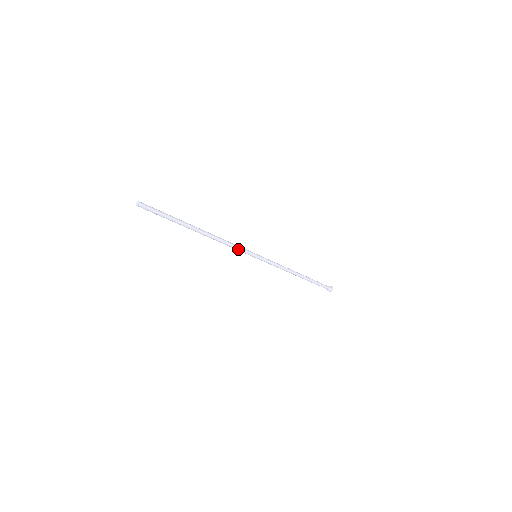
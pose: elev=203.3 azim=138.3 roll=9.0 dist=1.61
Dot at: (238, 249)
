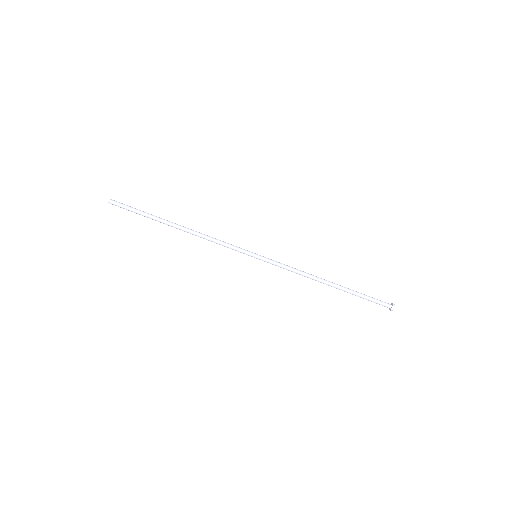
Dot at: (229, 245)
